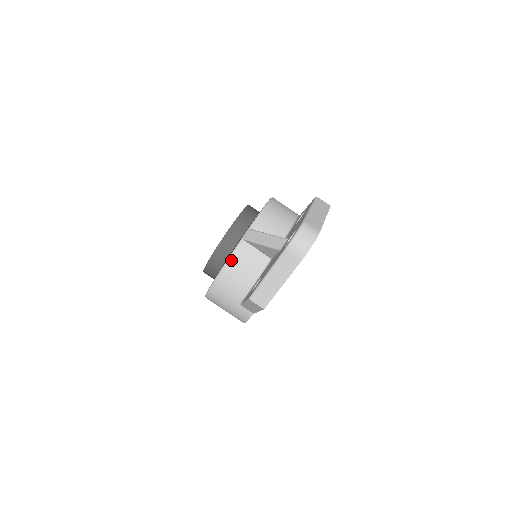
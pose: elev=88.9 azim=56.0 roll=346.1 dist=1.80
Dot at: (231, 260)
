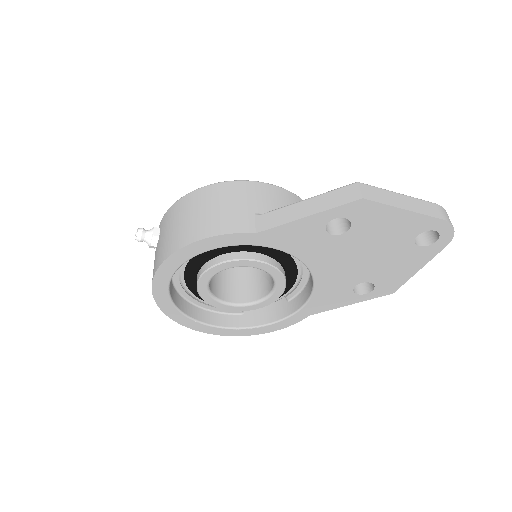
Dot at: (298, 197)
